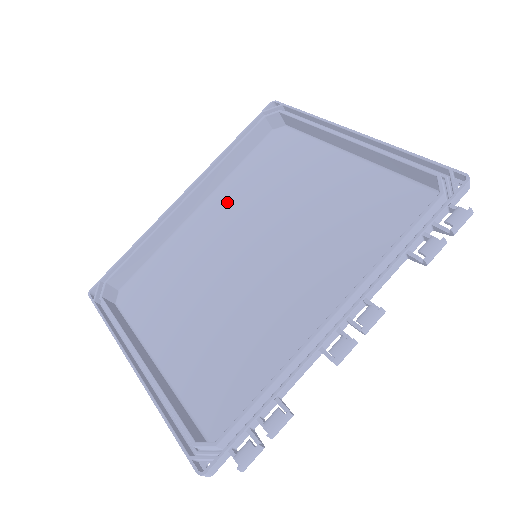
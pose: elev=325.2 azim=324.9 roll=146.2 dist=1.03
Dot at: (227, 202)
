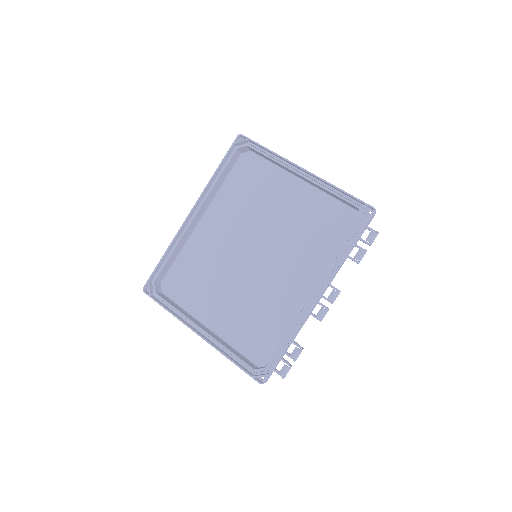
Dot at: (223, 214)
